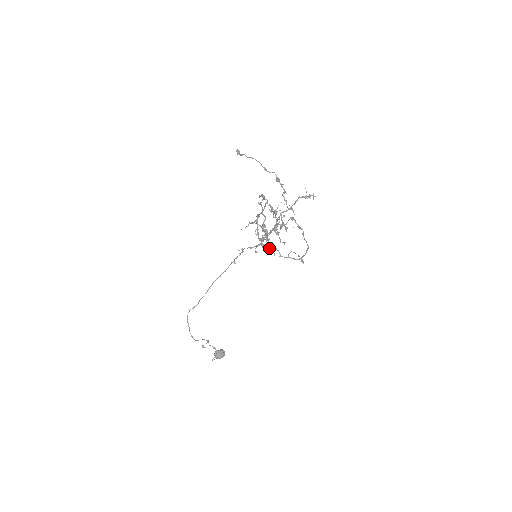
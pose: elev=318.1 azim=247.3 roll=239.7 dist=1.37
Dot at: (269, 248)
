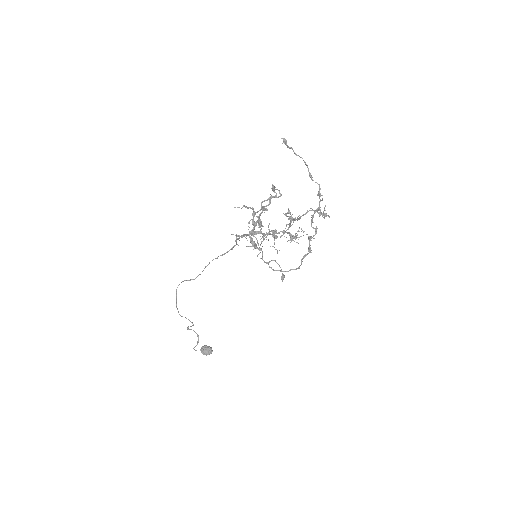
Dot at: (255, 244)
